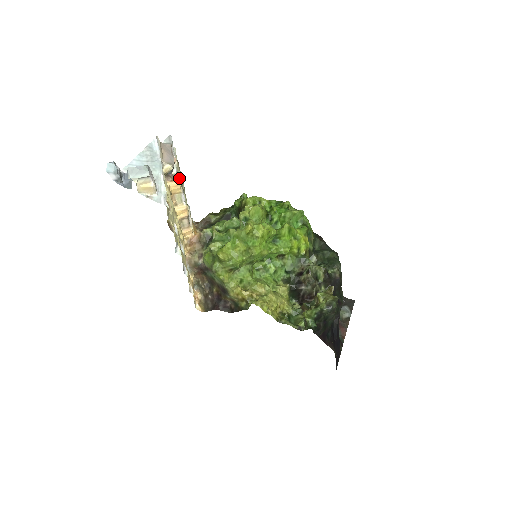
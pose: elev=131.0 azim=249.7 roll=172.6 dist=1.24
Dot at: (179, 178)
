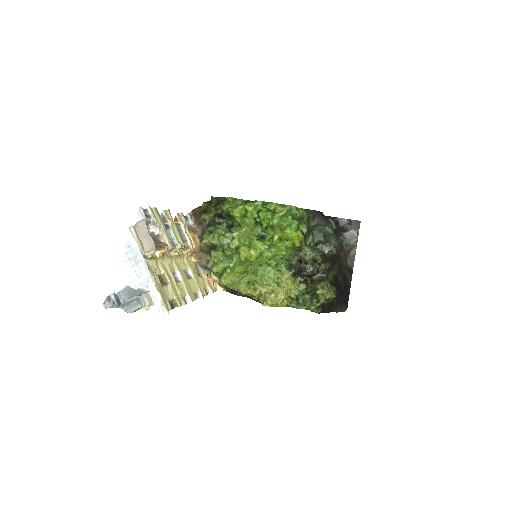
Dot at: (164, 236)
